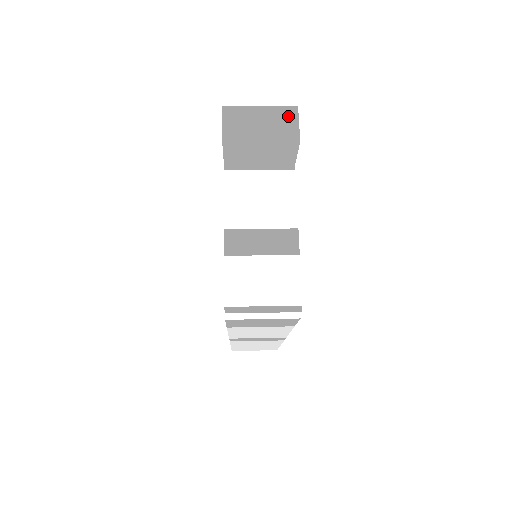
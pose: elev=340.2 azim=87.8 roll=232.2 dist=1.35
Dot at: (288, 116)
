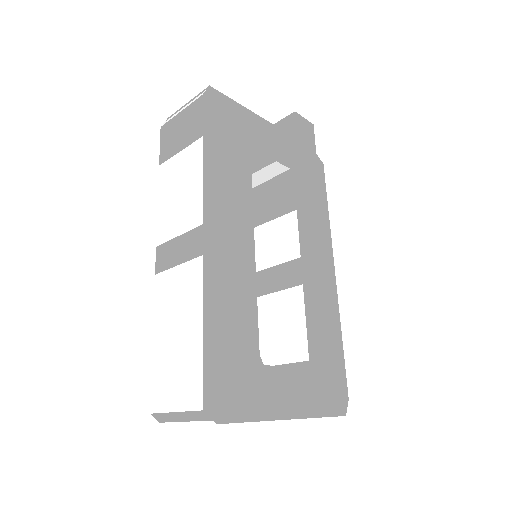
Dot at: occluded
